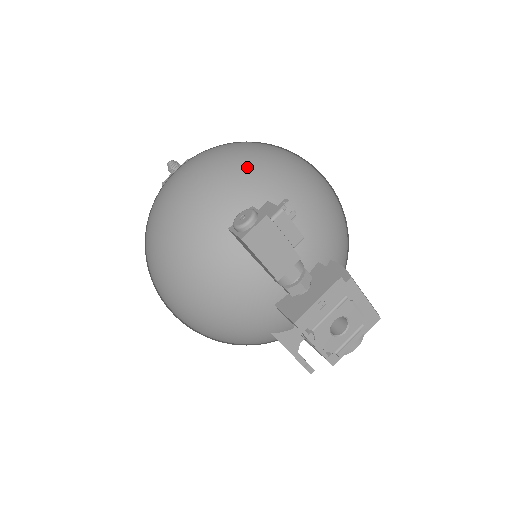
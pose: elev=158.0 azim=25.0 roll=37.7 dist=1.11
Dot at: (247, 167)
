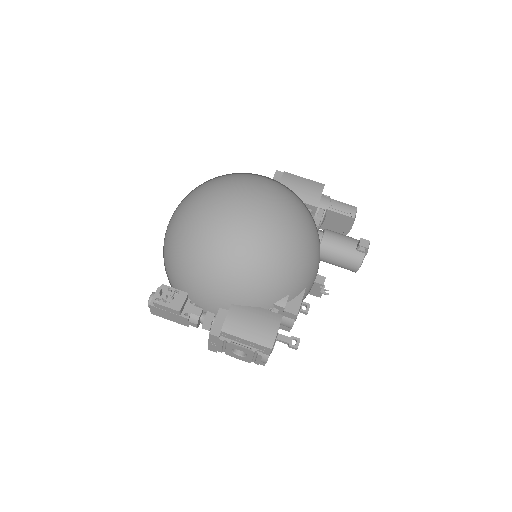
Dot at: (168, 243)
